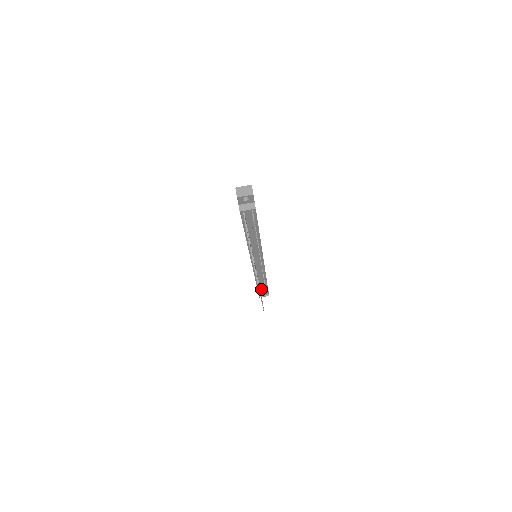
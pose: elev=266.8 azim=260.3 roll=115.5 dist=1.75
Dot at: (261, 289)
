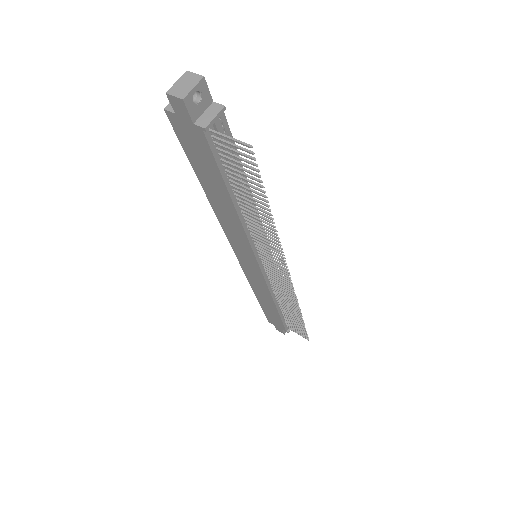
Dot at: (284, 317)
